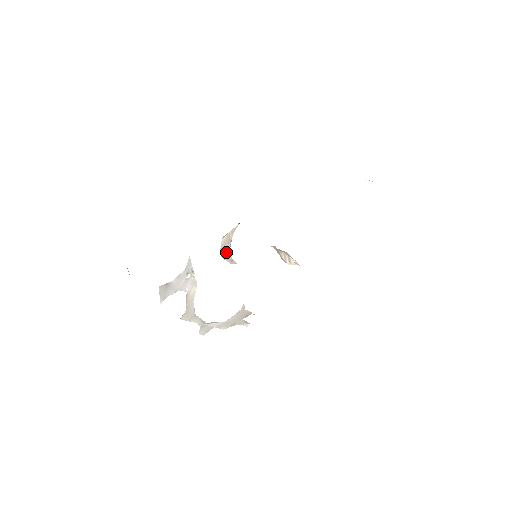
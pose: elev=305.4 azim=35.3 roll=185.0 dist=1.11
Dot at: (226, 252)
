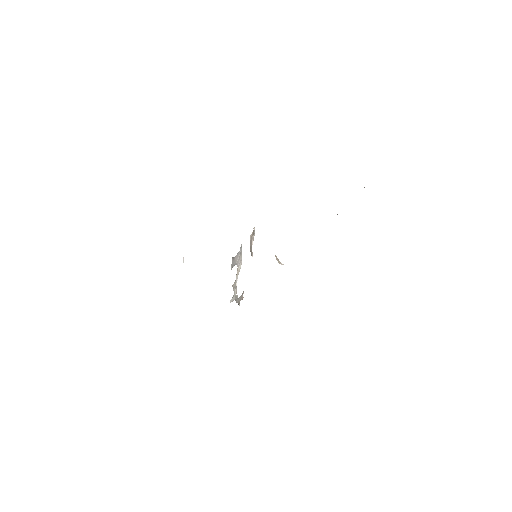
Dot at: (251, 246)
